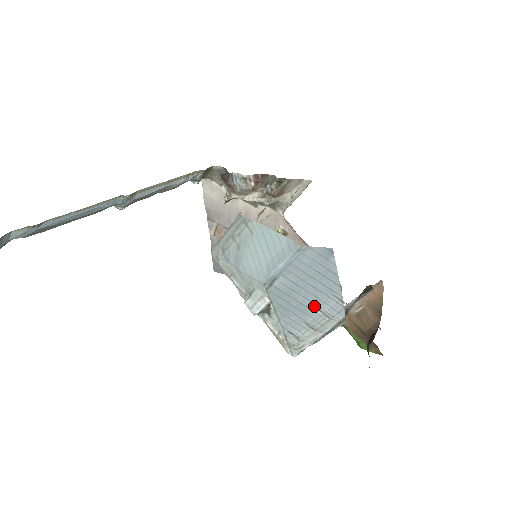
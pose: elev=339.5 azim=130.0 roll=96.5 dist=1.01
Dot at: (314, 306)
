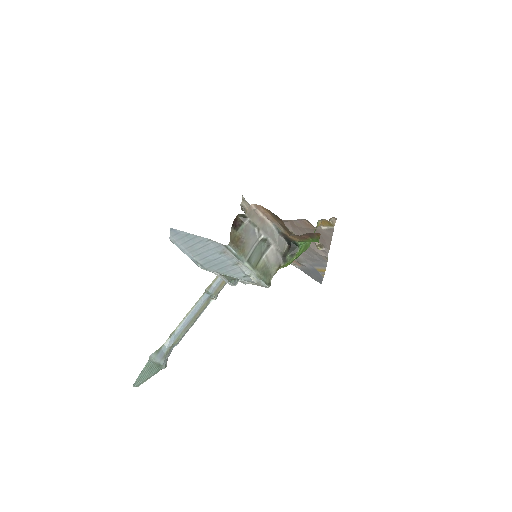
Dot at: (218, 254)
